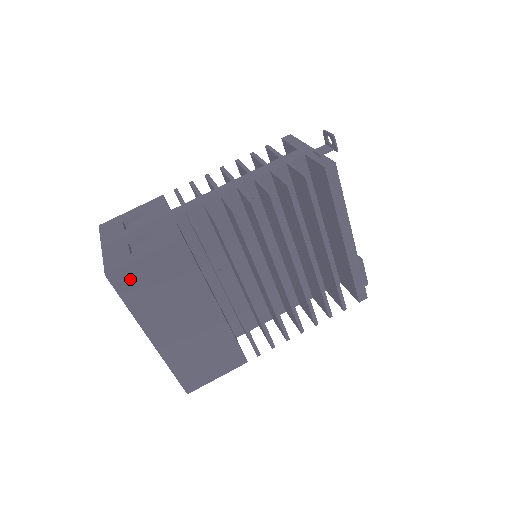
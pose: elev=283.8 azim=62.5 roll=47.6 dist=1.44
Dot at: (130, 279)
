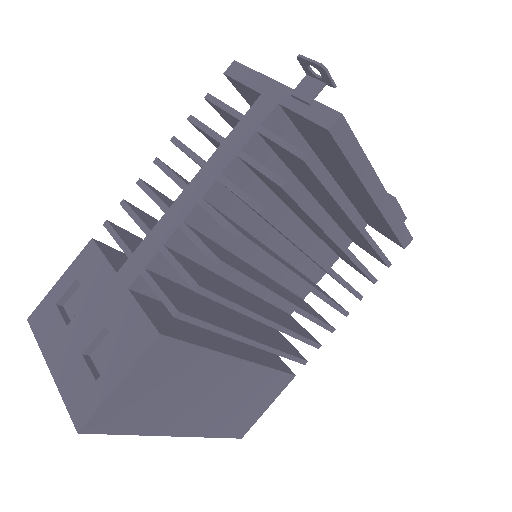
Dot at: (114, 413)
